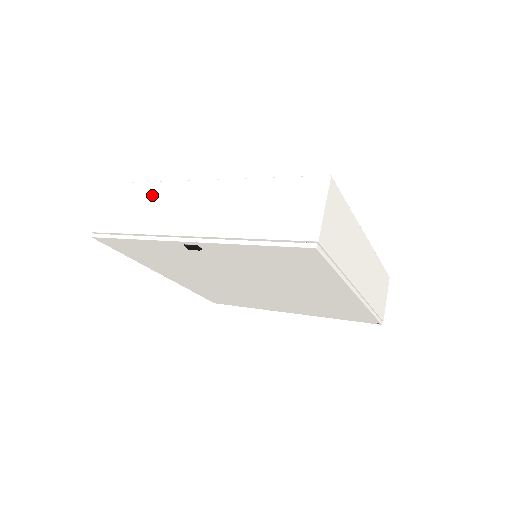
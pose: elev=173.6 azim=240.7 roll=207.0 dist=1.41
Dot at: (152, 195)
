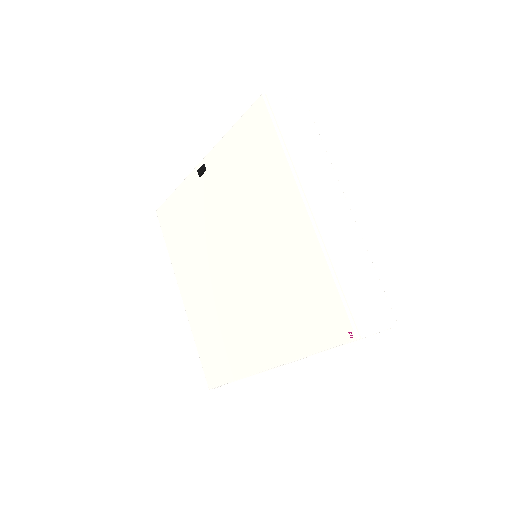
Dot at: occluded
